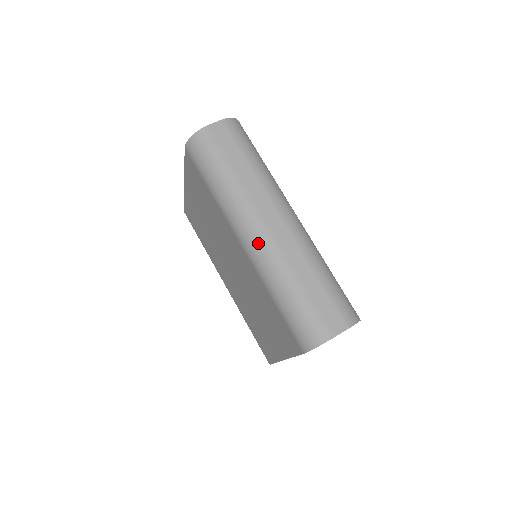
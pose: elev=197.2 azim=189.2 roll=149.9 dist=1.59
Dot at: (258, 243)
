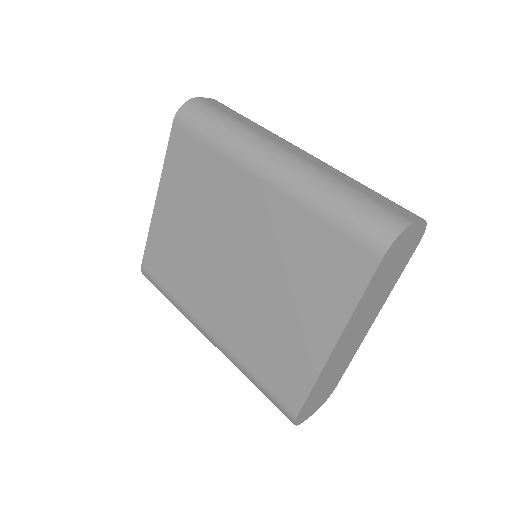
Dot at: (285, 161)
